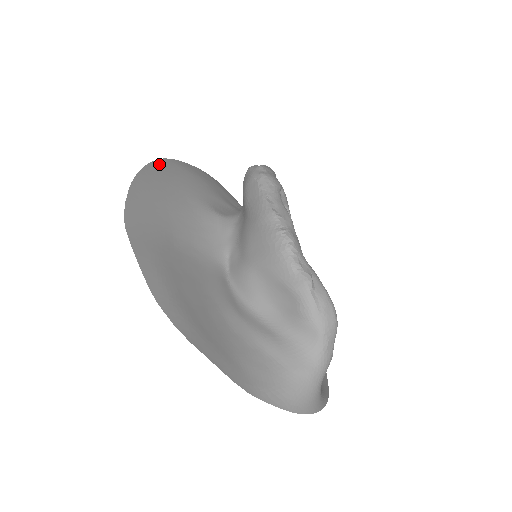
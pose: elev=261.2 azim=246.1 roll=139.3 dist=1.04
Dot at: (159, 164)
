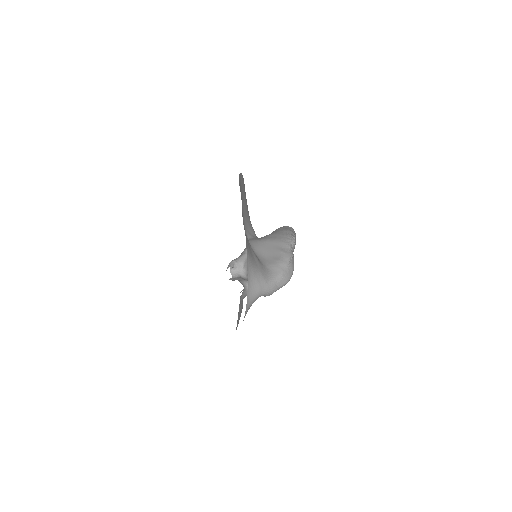
Dot at: occluded
